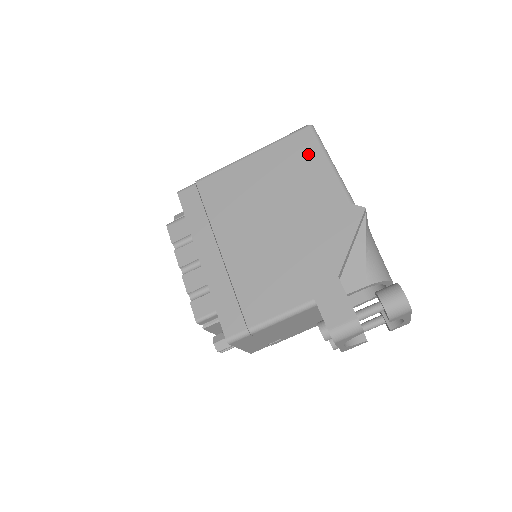
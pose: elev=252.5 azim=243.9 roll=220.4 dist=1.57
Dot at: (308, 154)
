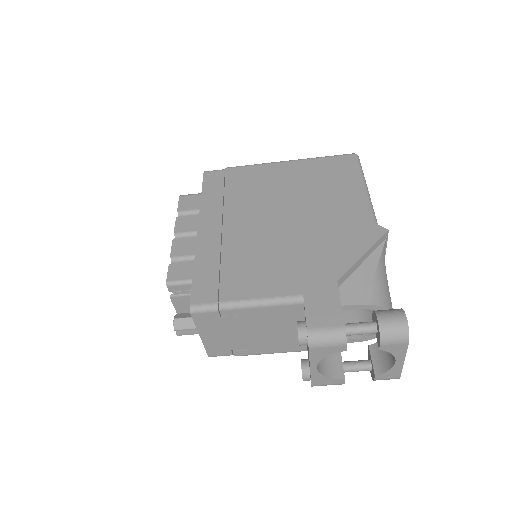
Dot at: (345, 174)
